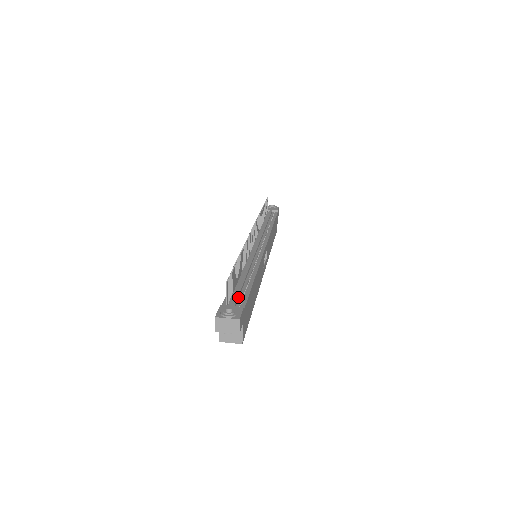
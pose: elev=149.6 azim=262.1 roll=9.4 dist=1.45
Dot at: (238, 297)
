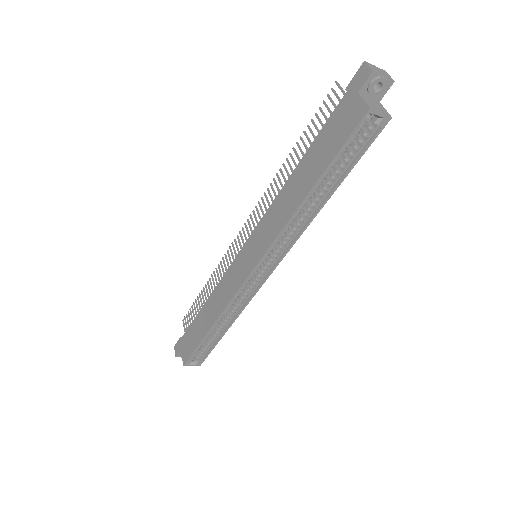
Dot at: occluded
